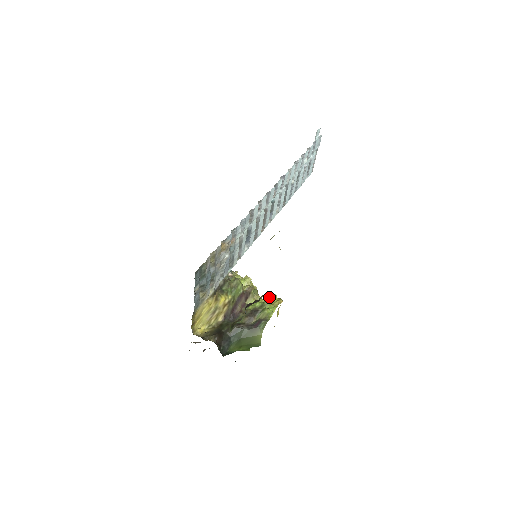
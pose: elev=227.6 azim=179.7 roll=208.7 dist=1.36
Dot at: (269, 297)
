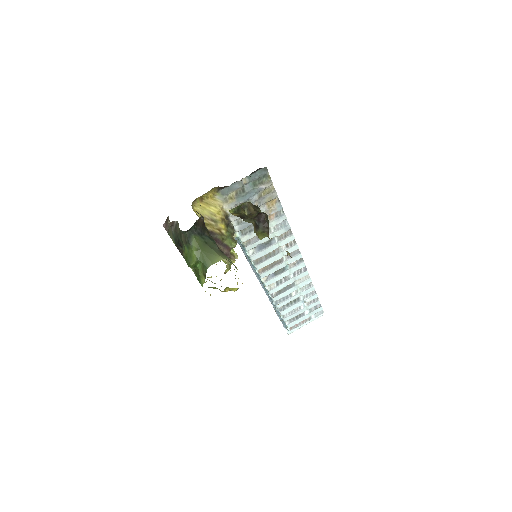
Dot at: occluded
